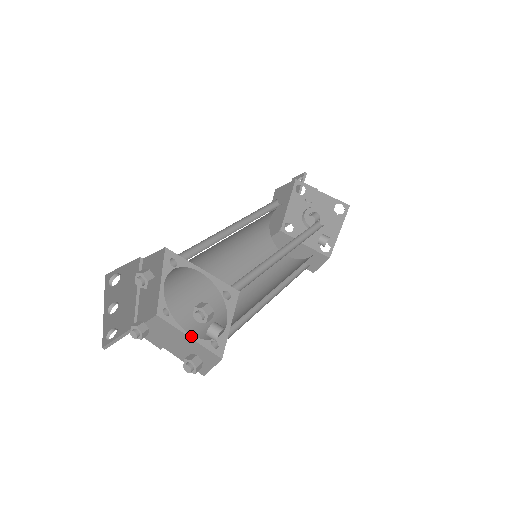
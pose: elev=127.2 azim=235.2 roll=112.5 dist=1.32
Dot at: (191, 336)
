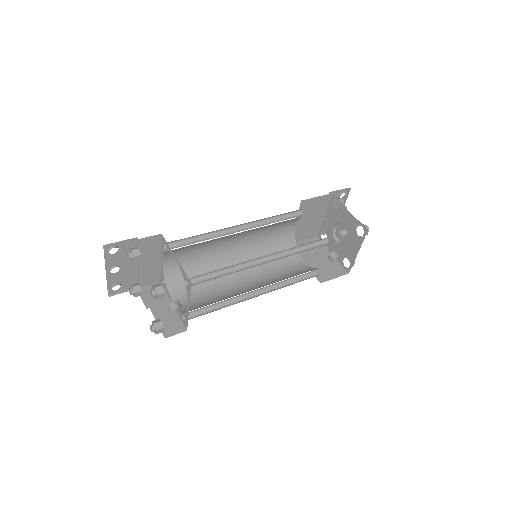
Dot at: occluded
